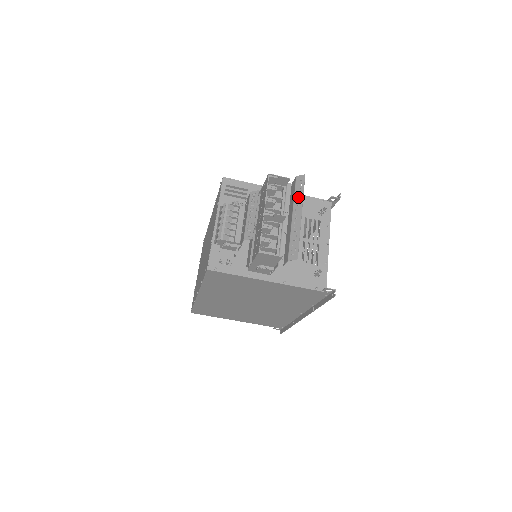
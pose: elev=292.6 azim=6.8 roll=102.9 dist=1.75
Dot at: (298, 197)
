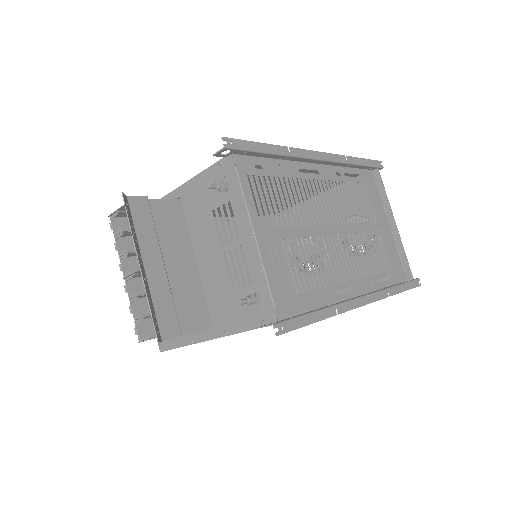
Dot at: (133, 234)
